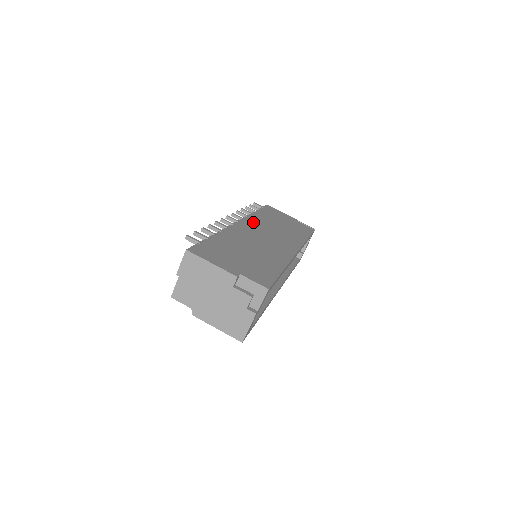
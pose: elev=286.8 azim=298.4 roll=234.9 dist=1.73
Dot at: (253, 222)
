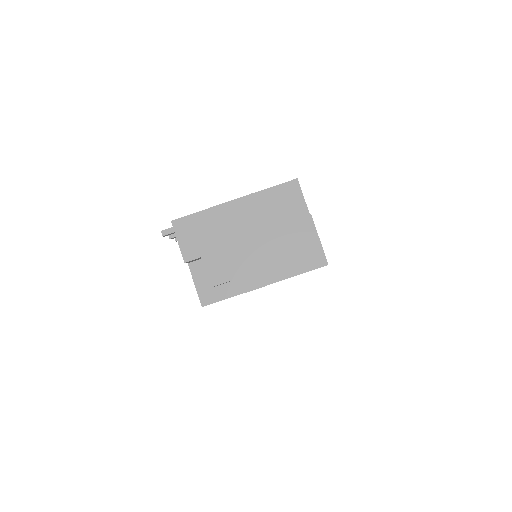
Dot at: occluded
